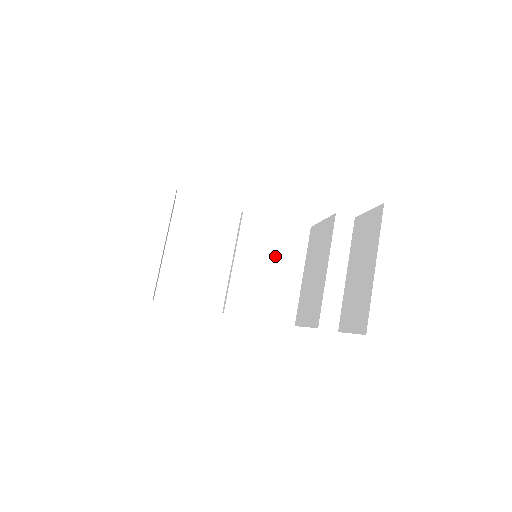
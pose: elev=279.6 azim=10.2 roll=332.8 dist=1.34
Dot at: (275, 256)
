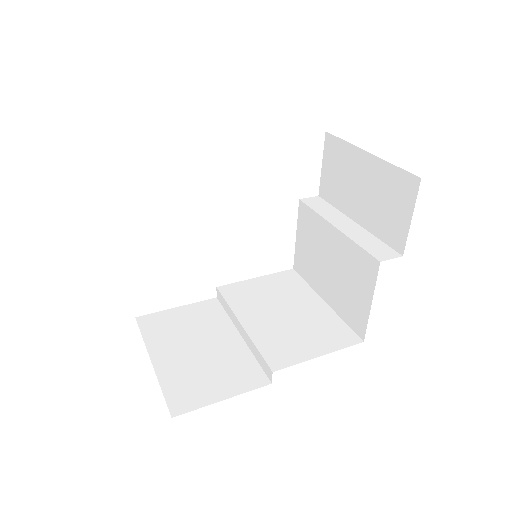
Dot at: (281, 301)
